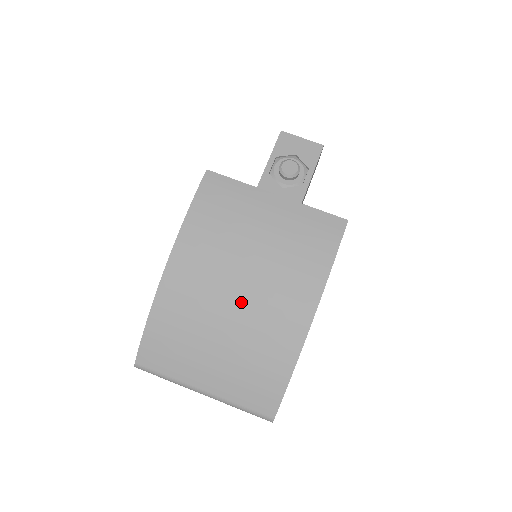
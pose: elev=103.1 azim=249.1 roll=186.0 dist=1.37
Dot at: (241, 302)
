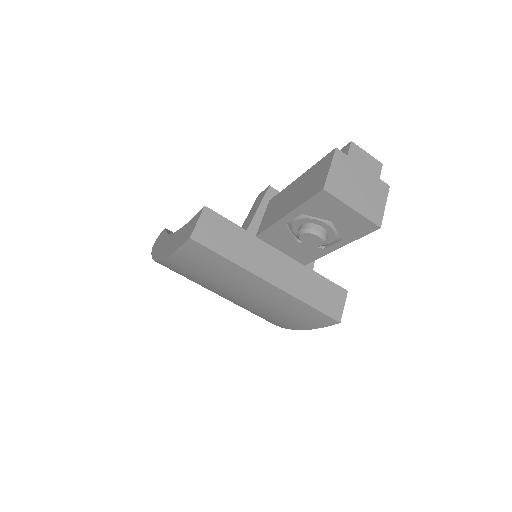
Dot at: (225, 298)
